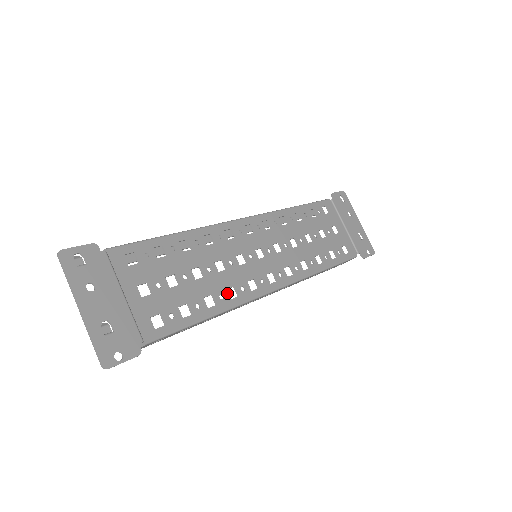
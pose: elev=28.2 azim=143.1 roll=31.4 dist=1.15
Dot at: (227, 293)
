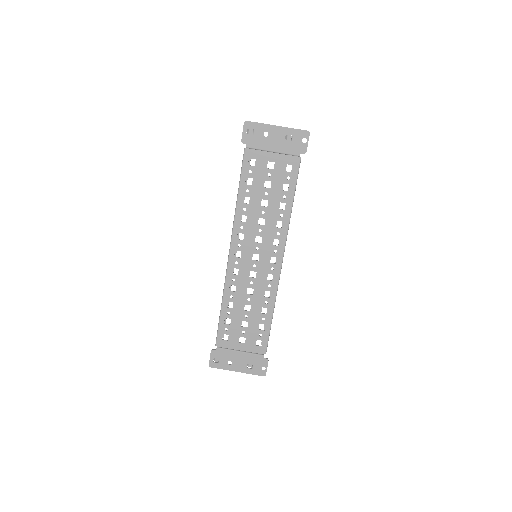
Dot at: (266, 298)
